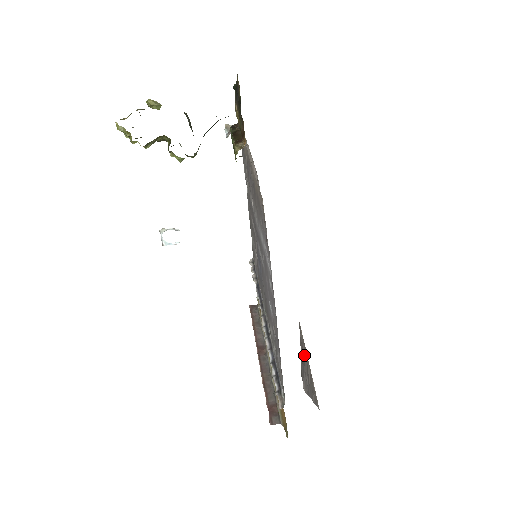
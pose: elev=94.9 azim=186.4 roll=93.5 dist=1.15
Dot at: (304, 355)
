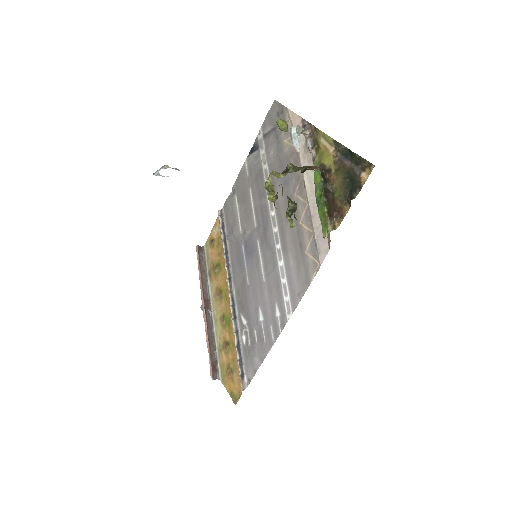
Dot at: occluded
